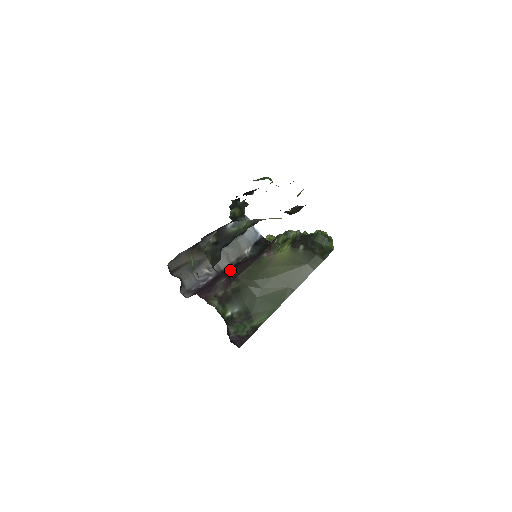
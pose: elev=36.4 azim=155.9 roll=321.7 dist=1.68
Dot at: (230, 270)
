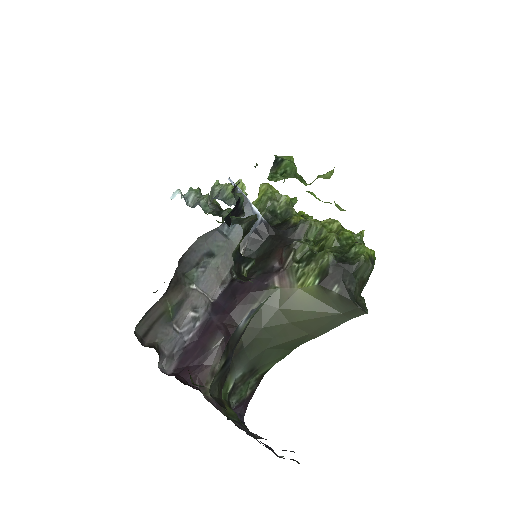
Dot at: (225, 304)
